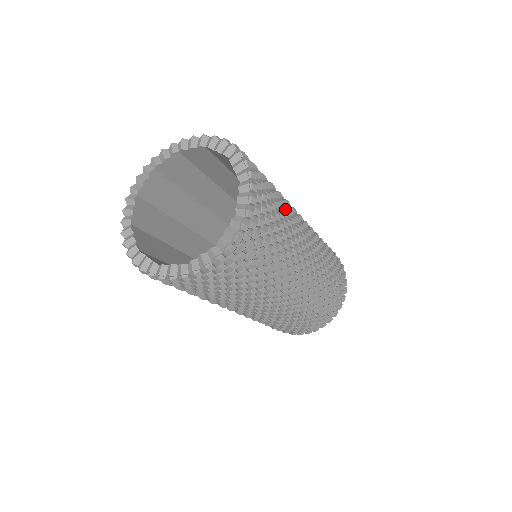
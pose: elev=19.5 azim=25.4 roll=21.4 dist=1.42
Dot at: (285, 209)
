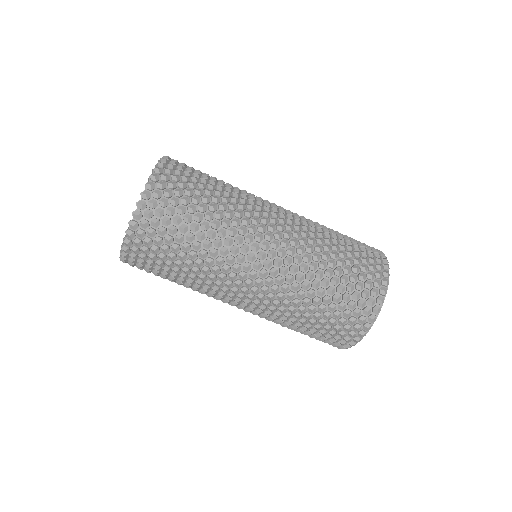
Dot at: (222, 183)
